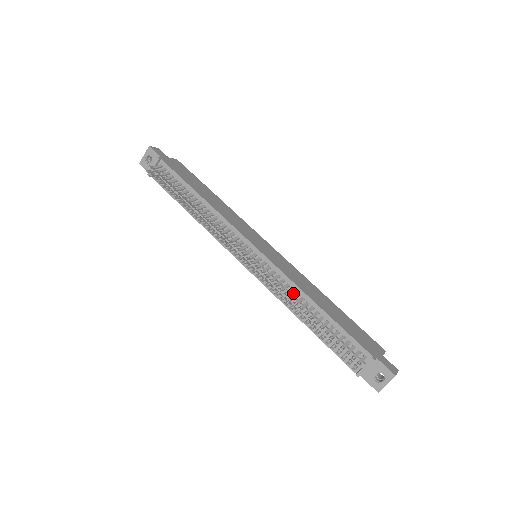
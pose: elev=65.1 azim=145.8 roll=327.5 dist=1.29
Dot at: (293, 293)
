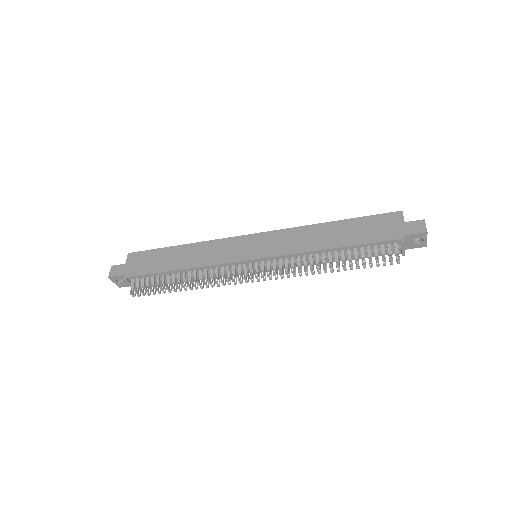
Dot at: (307, 257)
